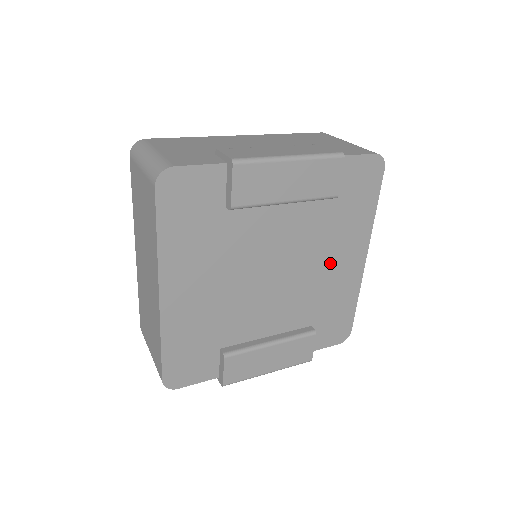
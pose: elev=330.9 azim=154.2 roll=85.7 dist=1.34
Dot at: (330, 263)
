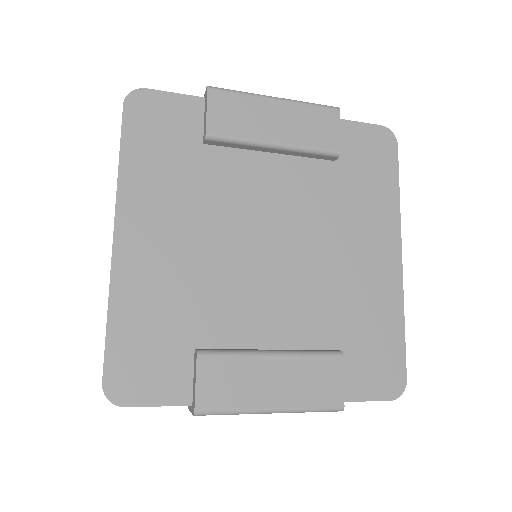
Dot at: (349, 252)
